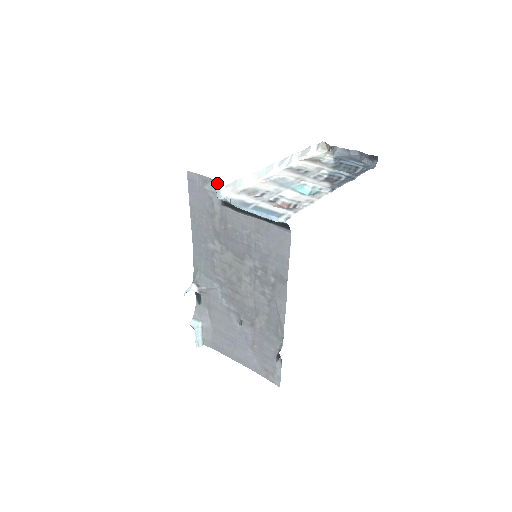
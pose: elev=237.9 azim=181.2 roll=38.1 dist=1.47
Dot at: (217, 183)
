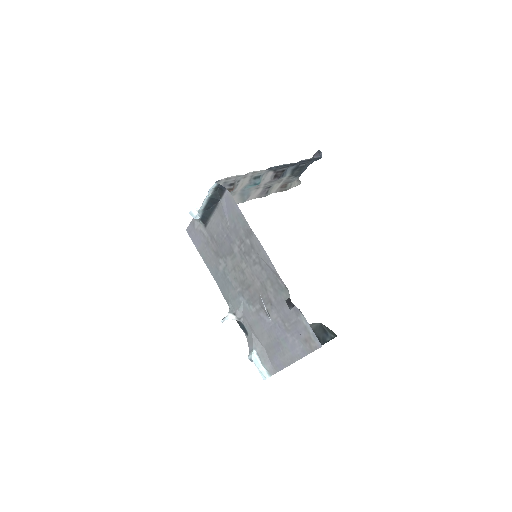
Dot at: occluded
